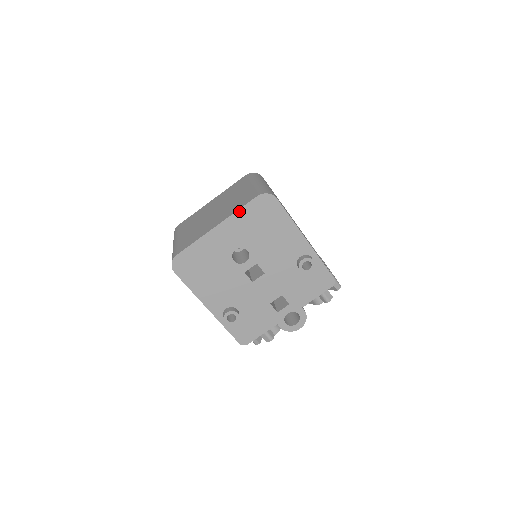
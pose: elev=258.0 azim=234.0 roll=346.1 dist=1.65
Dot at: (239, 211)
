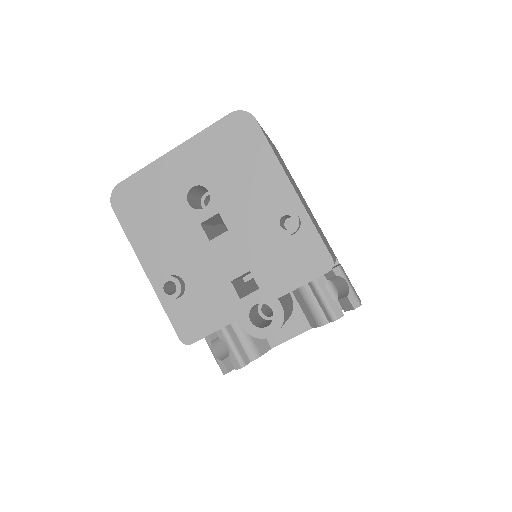
Dot at: (204, 132)
